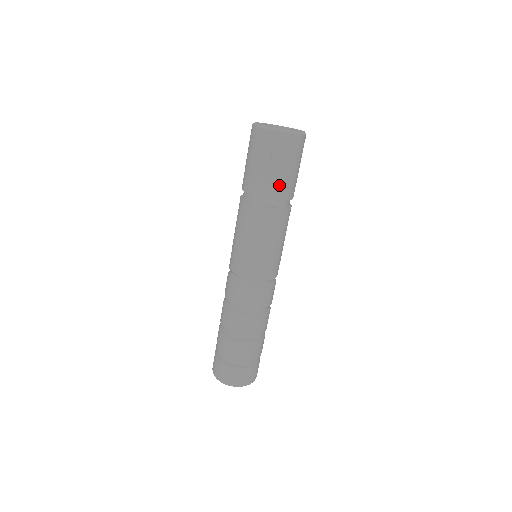
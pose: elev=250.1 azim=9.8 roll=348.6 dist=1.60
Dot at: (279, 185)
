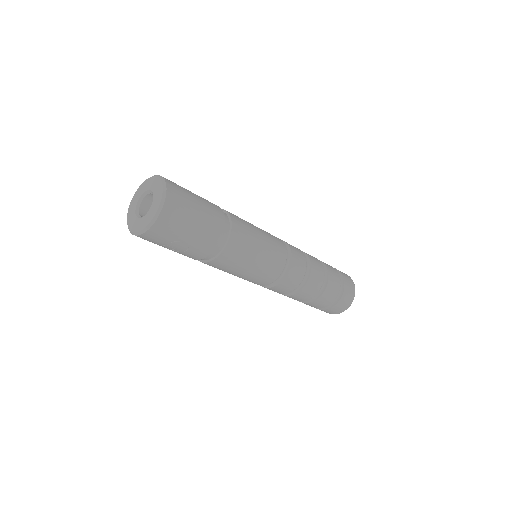
Dot at: (200, 245)
